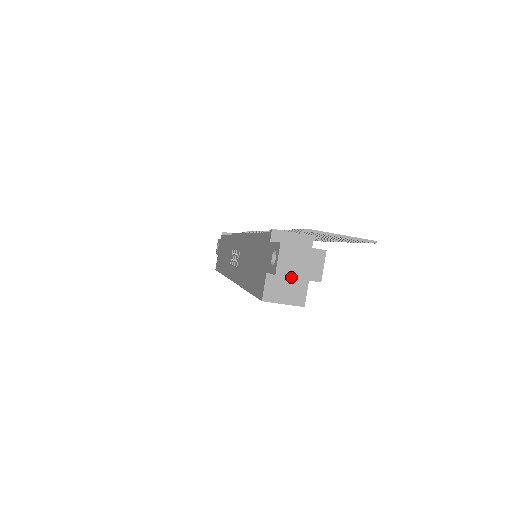
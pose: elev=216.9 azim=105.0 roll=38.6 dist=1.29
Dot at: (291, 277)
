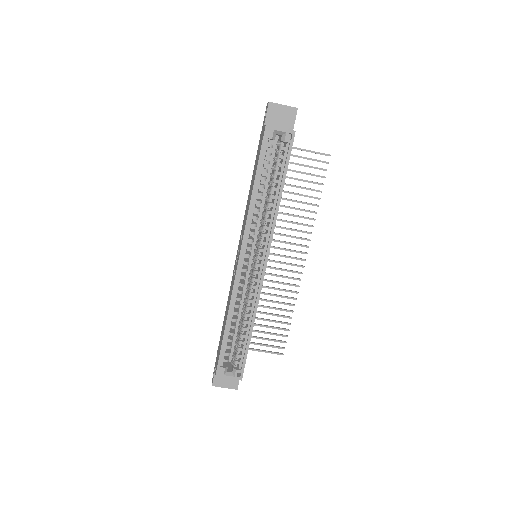
Dot at: (279, 104)
